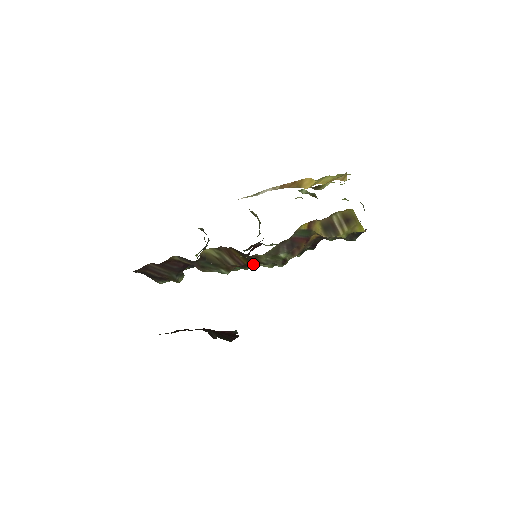
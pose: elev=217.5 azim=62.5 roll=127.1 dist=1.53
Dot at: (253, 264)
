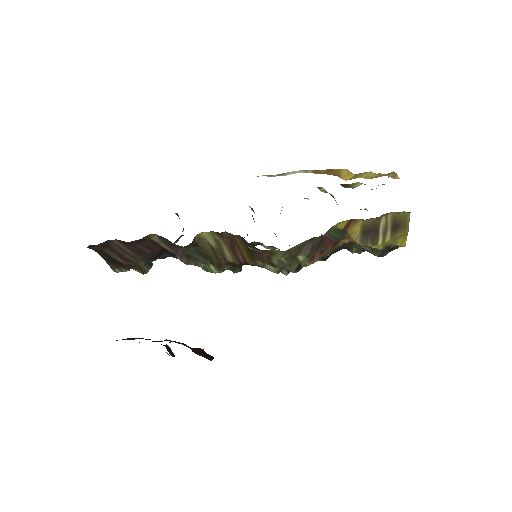
Dot at: (257, 264)
